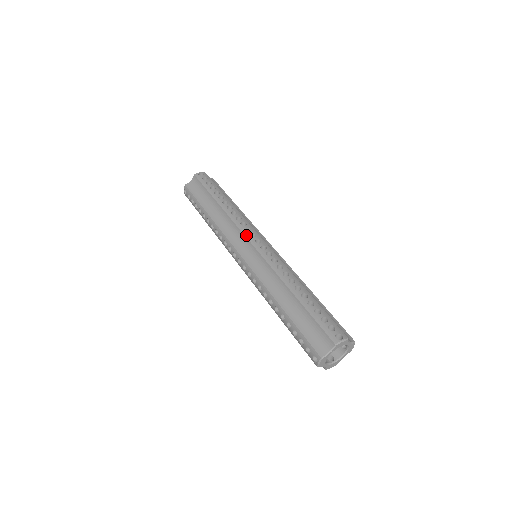
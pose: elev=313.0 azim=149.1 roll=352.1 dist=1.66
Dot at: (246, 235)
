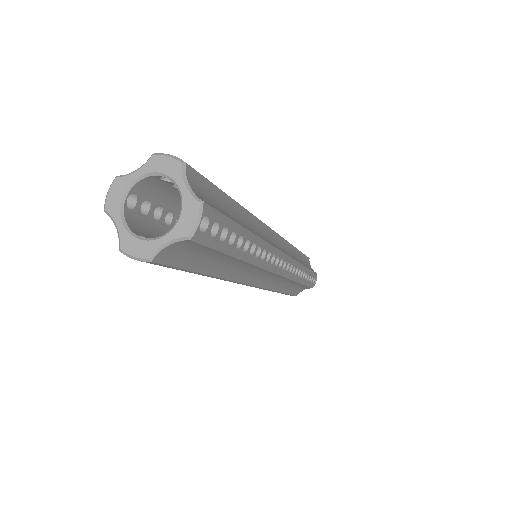
Dot at: occluded
